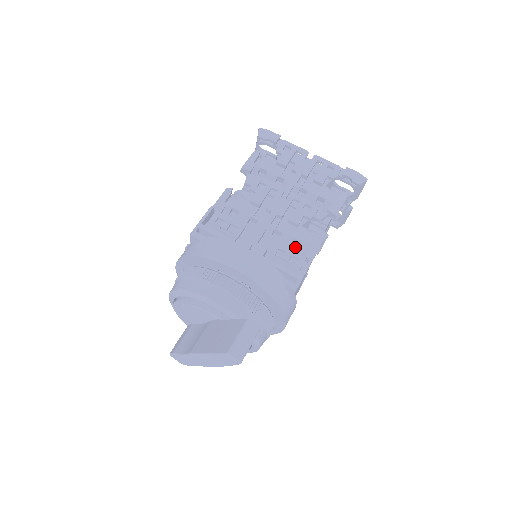
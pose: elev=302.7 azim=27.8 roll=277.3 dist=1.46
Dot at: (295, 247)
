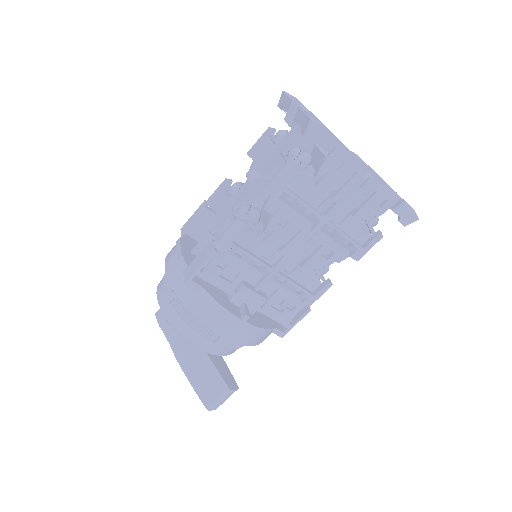
Dot at: (298, 289)
